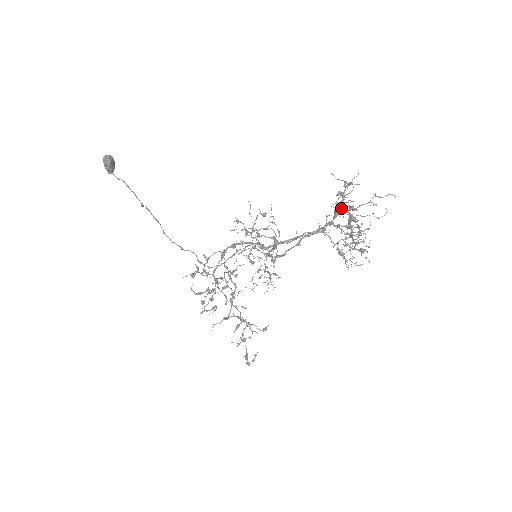
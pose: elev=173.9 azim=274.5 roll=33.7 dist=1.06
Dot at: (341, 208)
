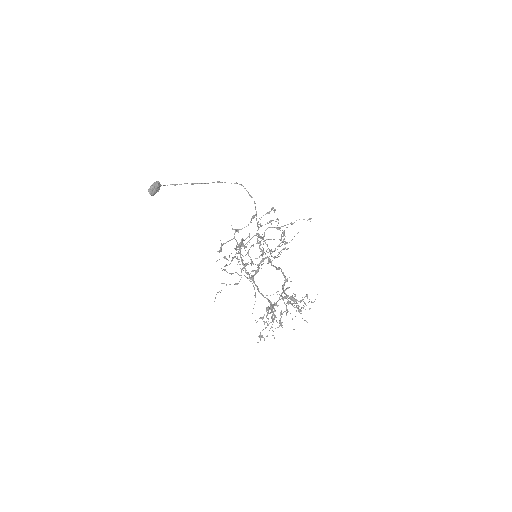
Dot at: occluded
